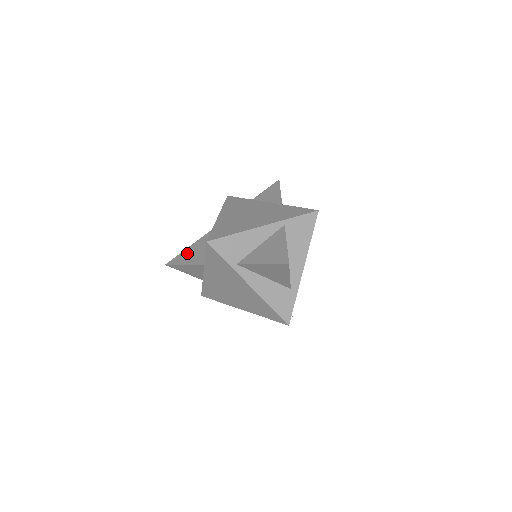
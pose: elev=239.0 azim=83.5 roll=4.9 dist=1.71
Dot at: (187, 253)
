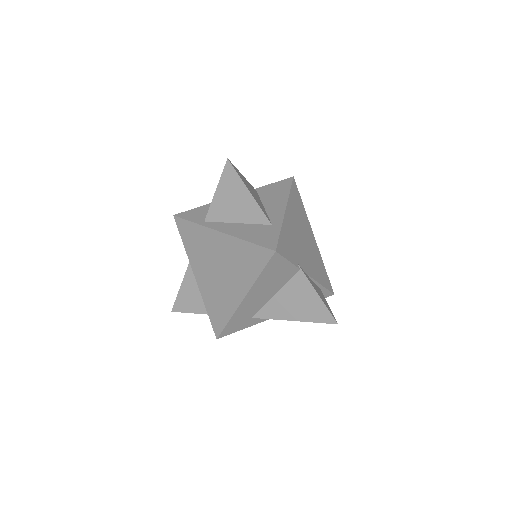
Dot at: occluded
